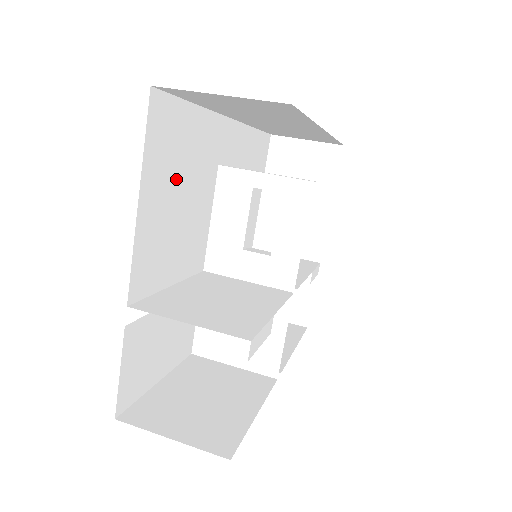
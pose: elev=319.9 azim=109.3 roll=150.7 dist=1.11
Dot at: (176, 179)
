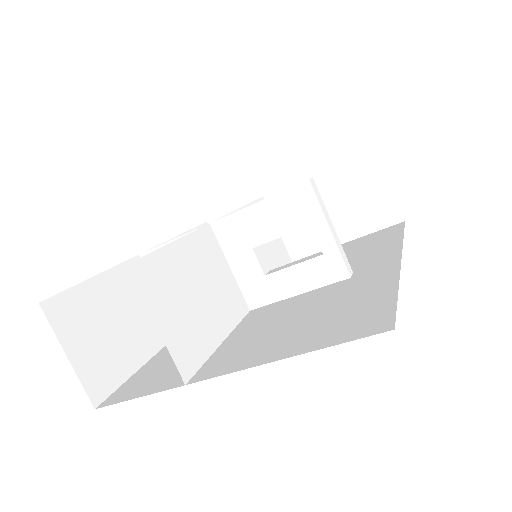
Dot at: occluded
